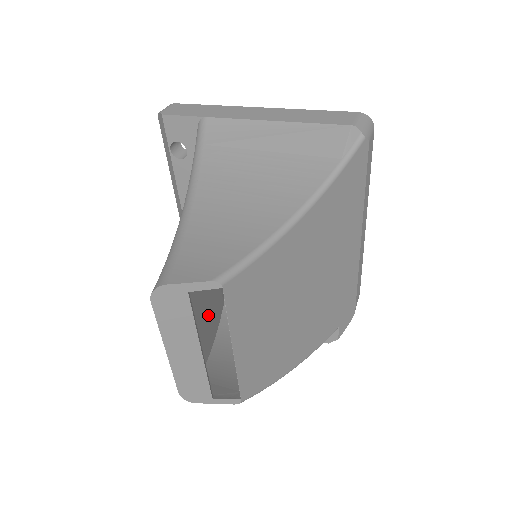
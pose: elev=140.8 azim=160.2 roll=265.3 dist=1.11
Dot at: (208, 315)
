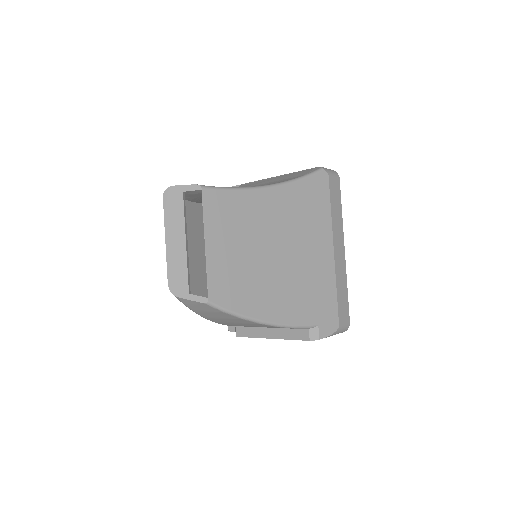
Dot at: occluded
